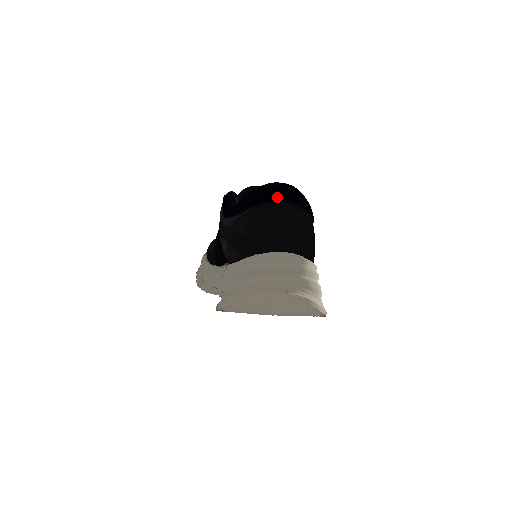
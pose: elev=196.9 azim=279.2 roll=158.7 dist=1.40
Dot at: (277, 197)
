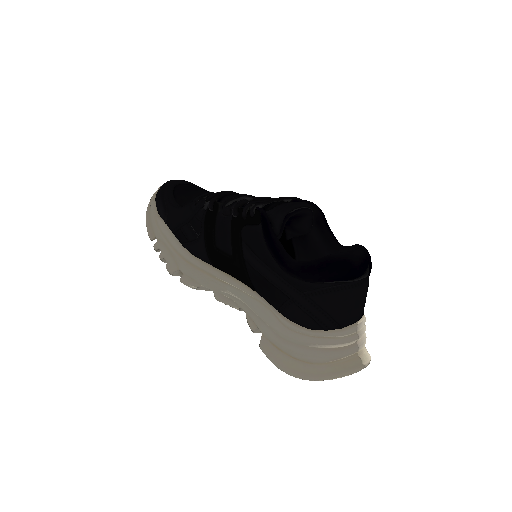
Dot at: (364, 274)
